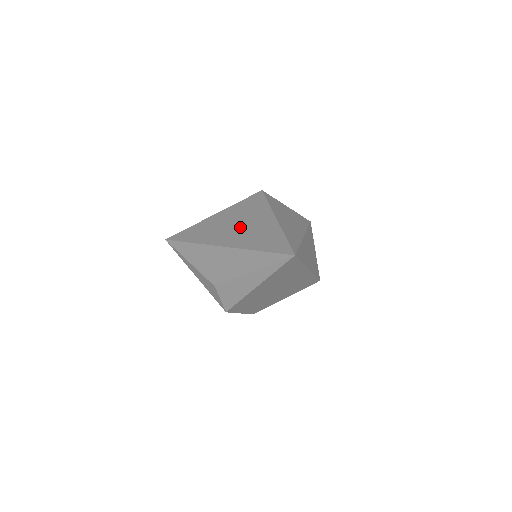
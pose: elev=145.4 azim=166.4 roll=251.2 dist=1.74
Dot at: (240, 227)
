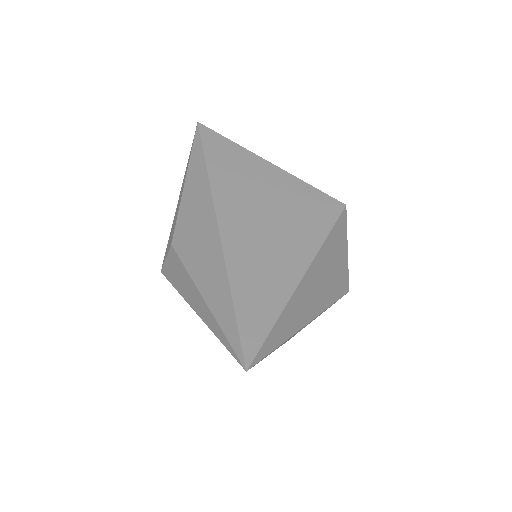
Dot at: (264, 226)
